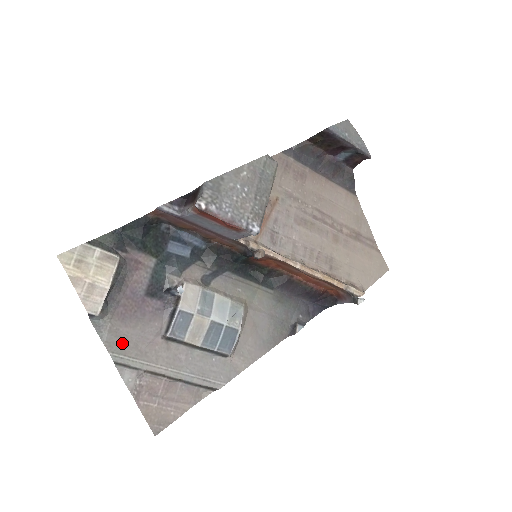
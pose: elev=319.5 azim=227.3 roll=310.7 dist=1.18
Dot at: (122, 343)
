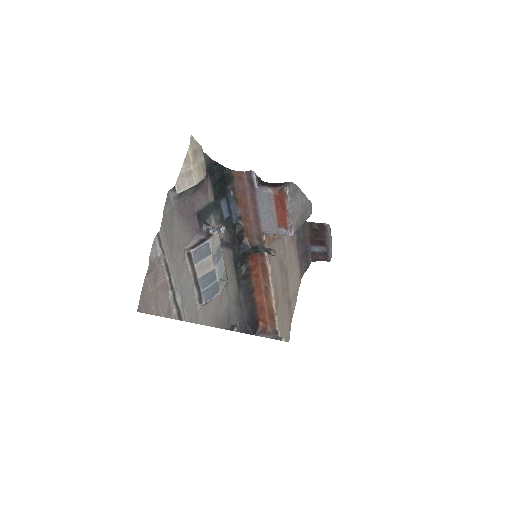
Dot at: (169, 226)
